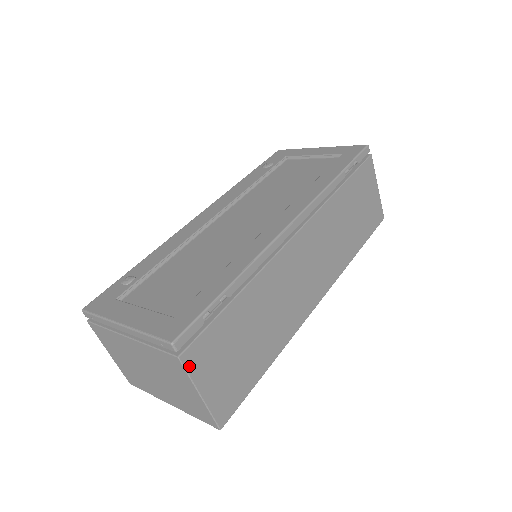
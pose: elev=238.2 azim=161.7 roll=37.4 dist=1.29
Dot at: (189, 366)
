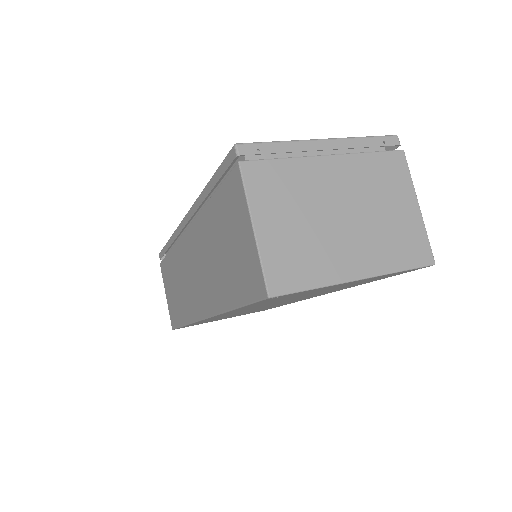
Dot at: (405, 169)
